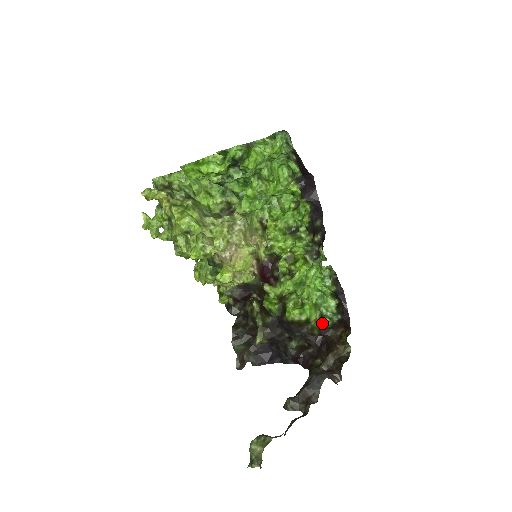
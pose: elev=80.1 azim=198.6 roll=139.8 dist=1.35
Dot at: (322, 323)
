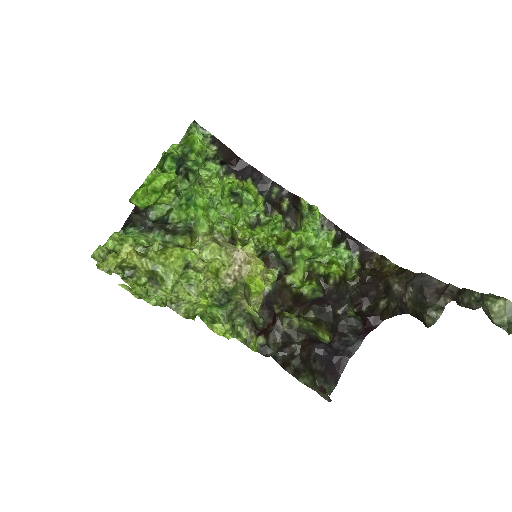
Dot at: (353, 270)
